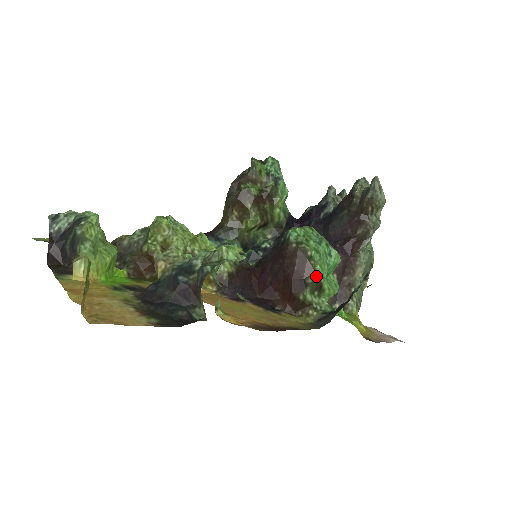
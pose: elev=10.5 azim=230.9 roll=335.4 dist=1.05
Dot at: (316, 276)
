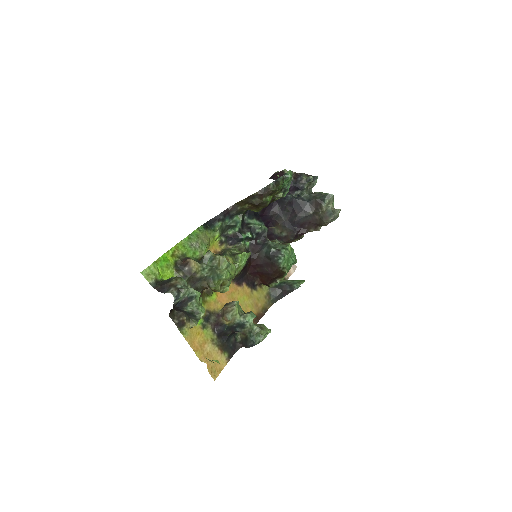
Dot at: (282, 279)
